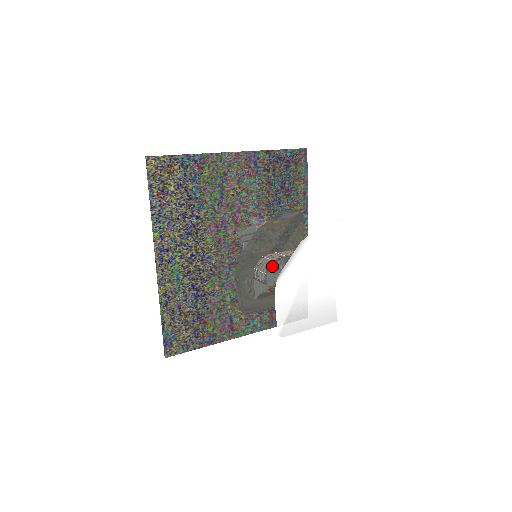
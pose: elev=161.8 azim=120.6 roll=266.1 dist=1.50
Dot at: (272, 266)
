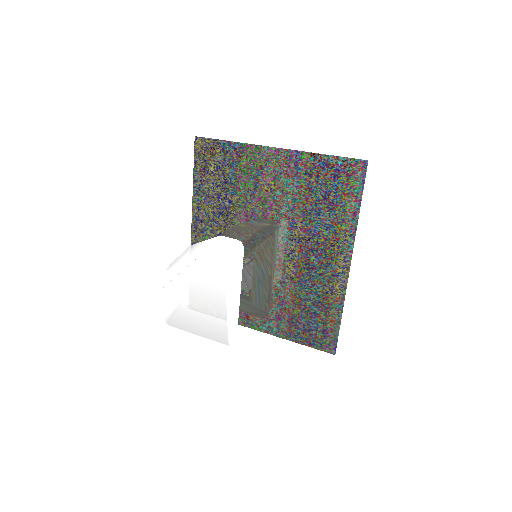
Dot at: occluded
